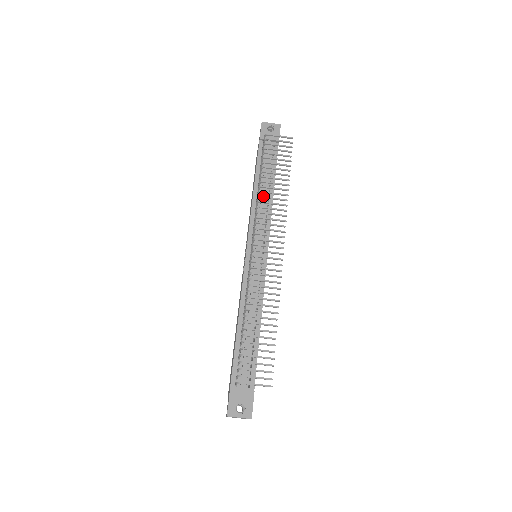
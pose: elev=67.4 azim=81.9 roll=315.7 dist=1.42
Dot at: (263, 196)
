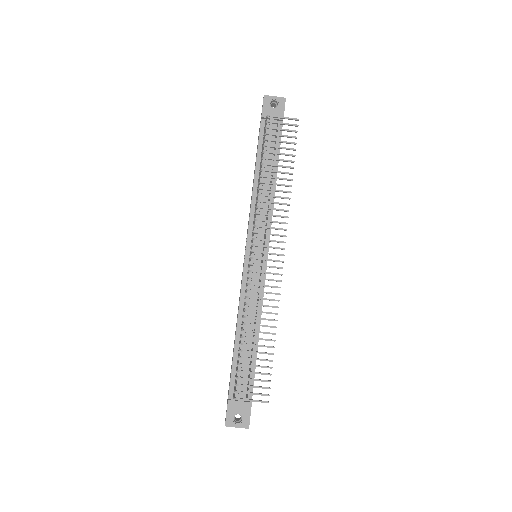
Dot at: (263, 194)
